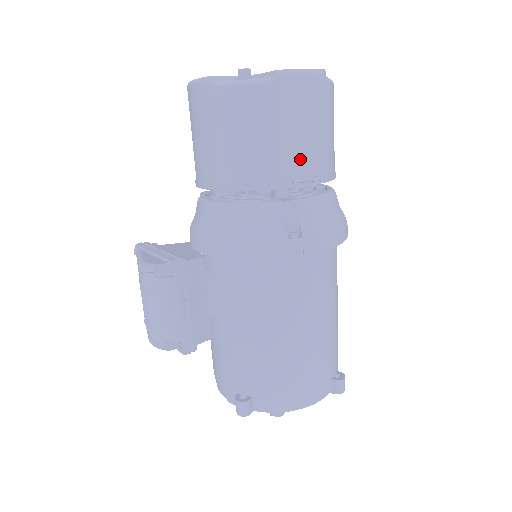
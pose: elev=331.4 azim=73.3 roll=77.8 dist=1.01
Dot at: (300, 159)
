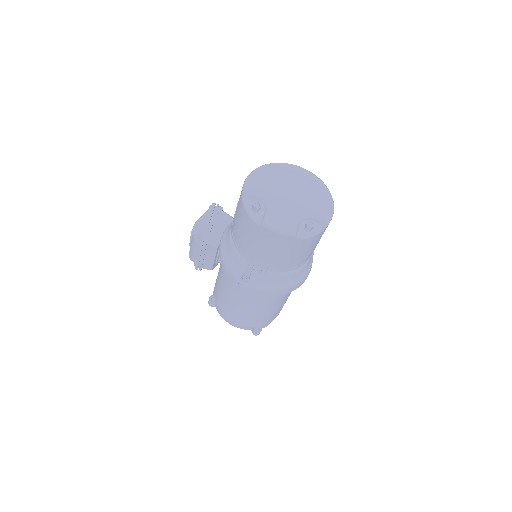
Dot at: (262, 258)
